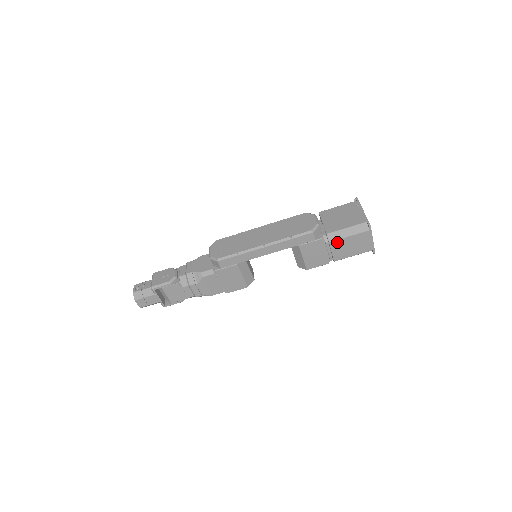
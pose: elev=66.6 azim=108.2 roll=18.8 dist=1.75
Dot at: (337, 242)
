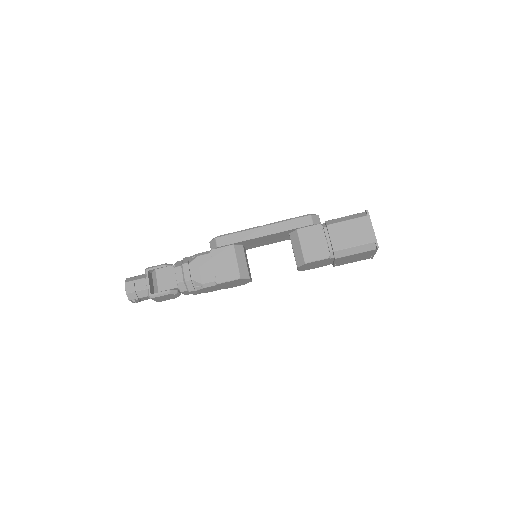
Dot at: (335, 226)
